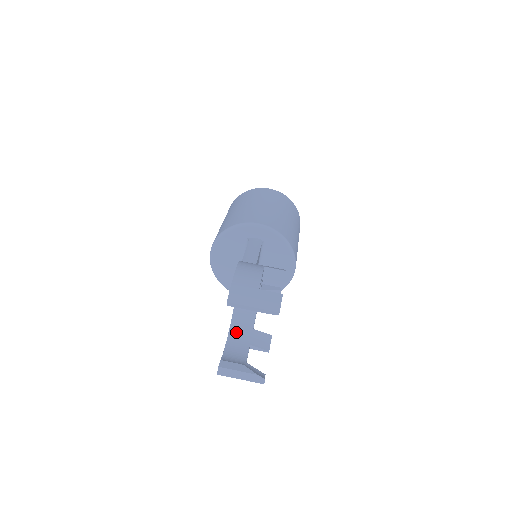
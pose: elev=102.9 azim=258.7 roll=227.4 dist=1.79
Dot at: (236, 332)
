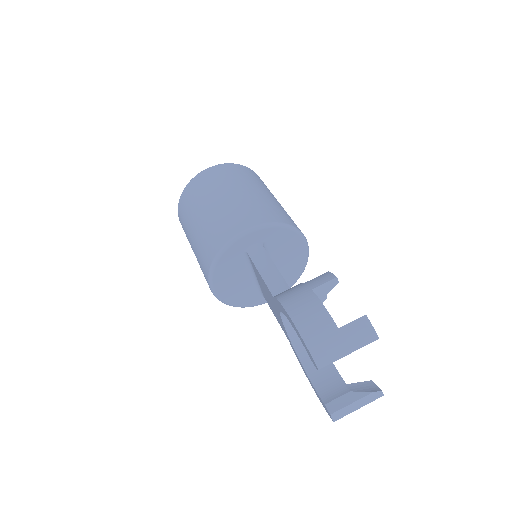
Dot at: (308, 357)
